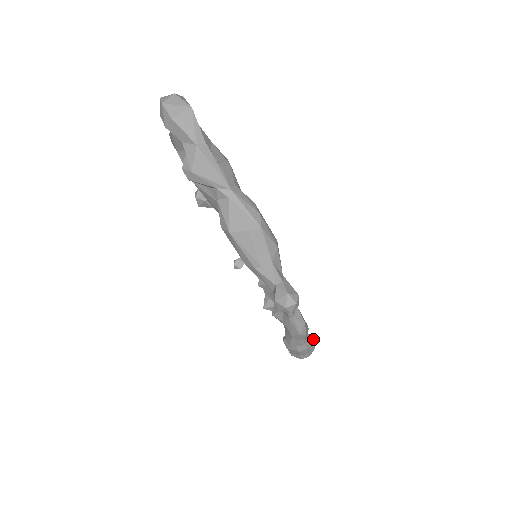
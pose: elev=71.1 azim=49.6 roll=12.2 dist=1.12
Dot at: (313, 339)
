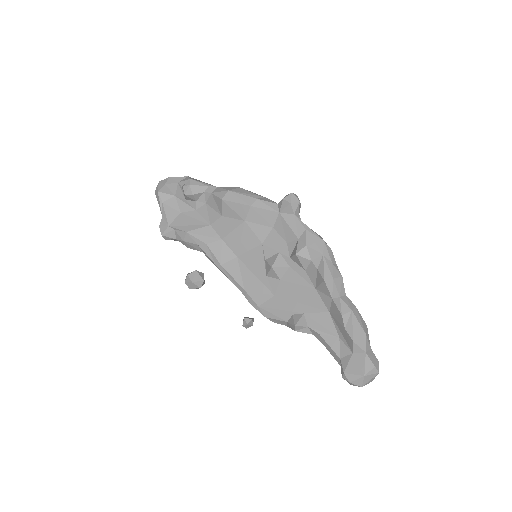
Dot at: occluded
